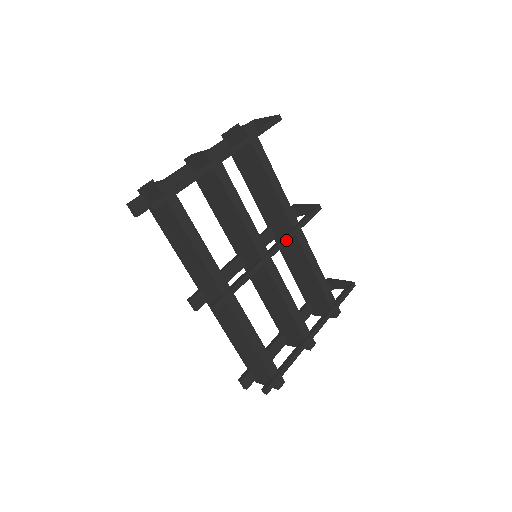
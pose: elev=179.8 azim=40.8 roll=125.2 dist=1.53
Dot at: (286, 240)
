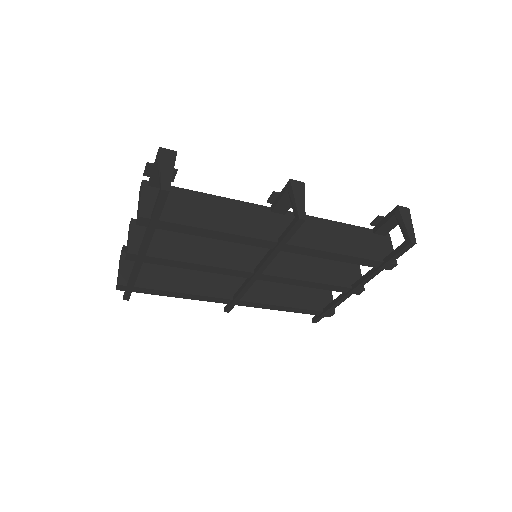
Dot at: (268, 261)
